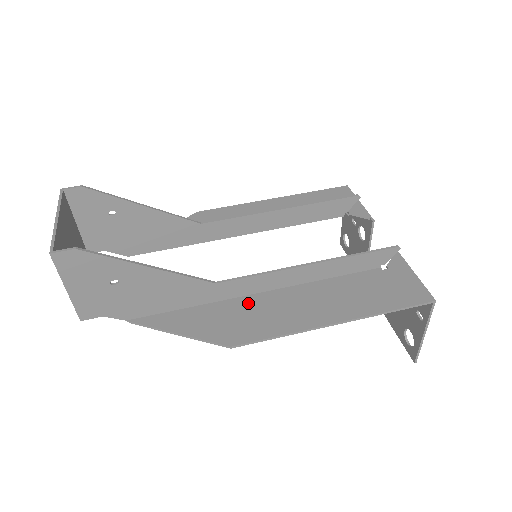
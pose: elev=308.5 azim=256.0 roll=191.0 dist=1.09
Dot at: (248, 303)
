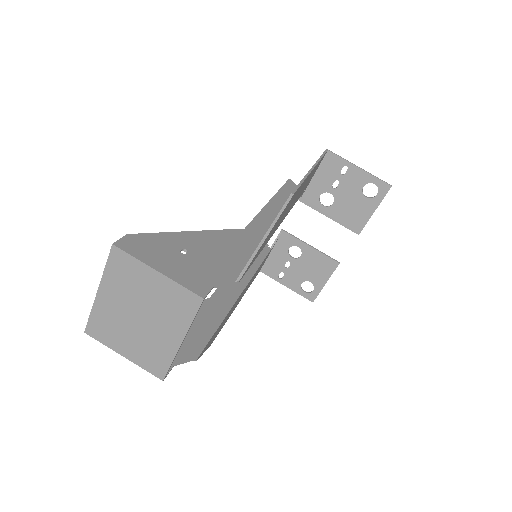
Dot at: occluded
